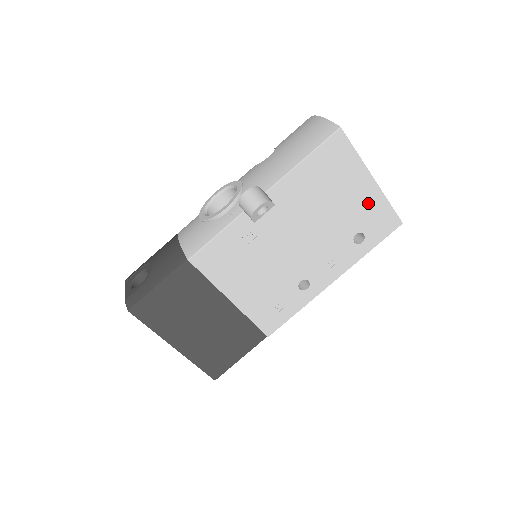
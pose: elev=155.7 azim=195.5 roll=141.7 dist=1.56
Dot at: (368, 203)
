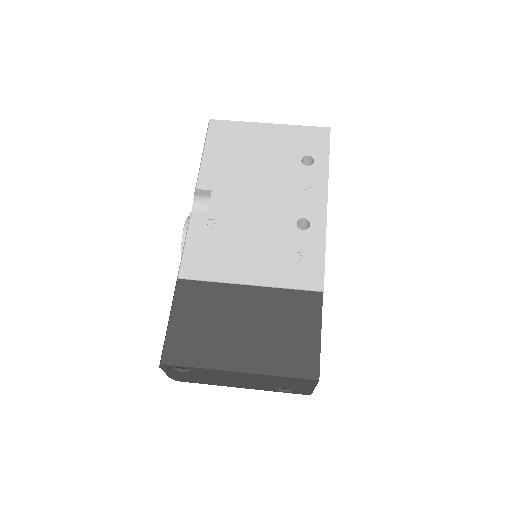
Dot at: (284, 138)
